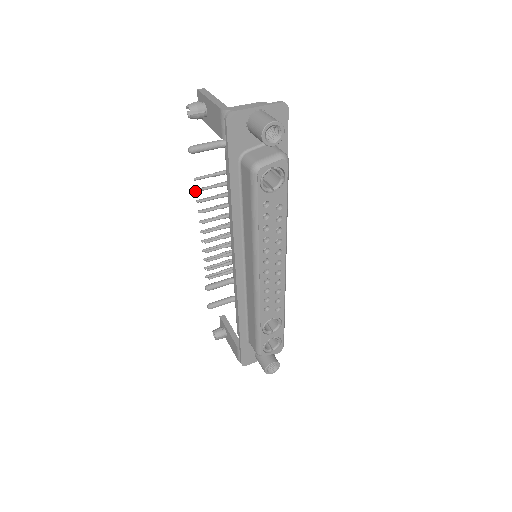
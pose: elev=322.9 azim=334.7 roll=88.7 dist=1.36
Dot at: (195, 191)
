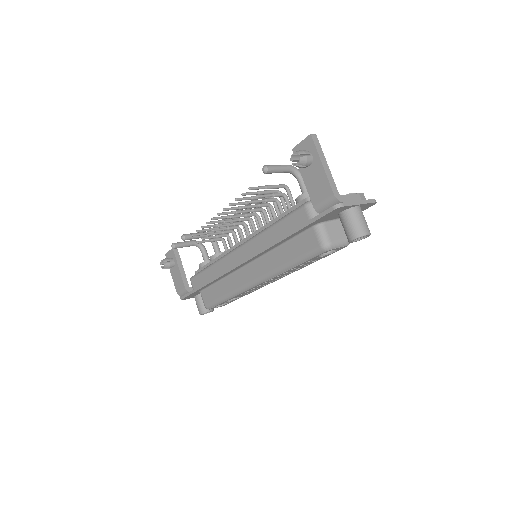
Dot at: (242, 194)
